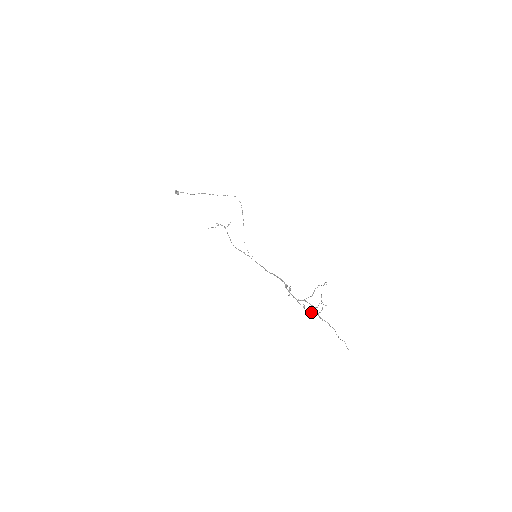
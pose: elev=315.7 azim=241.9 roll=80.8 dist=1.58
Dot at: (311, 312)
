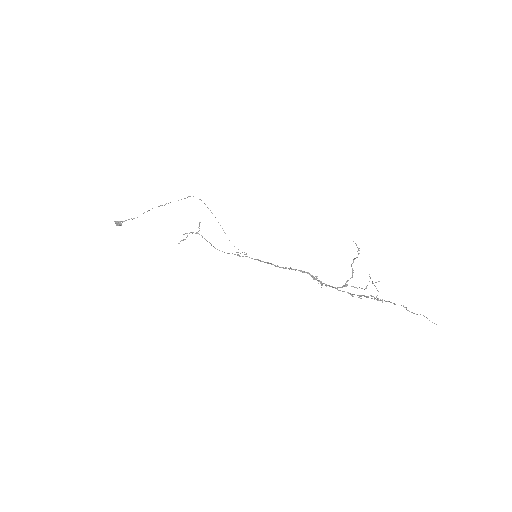
Dot at: occluded
